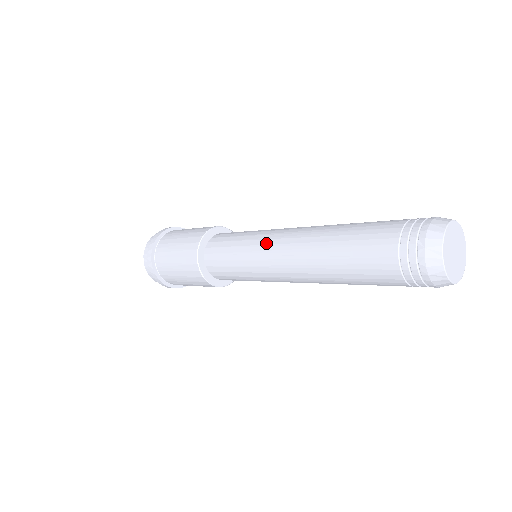
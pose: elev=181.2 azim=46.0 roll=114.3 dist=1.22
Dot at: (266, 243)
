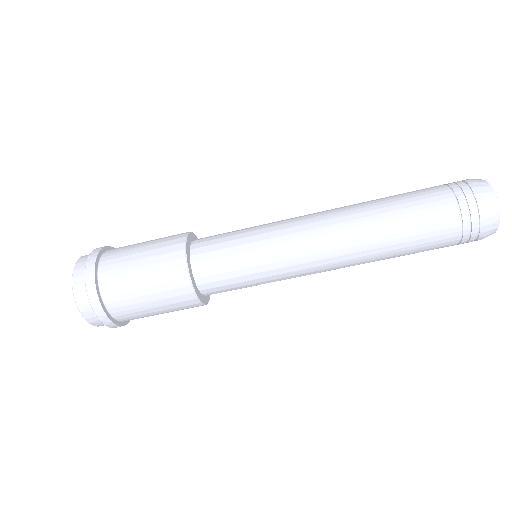
Dot at: (291, 232)
